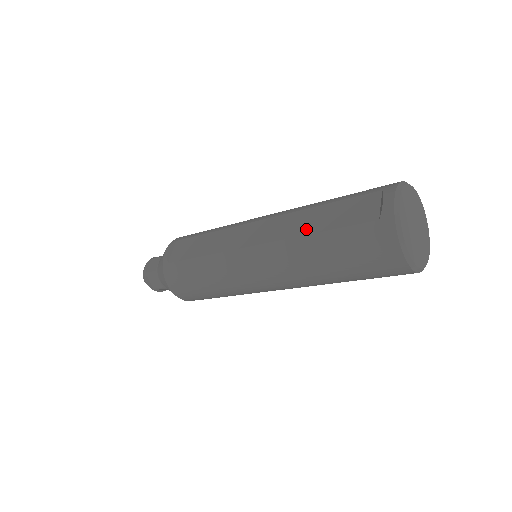
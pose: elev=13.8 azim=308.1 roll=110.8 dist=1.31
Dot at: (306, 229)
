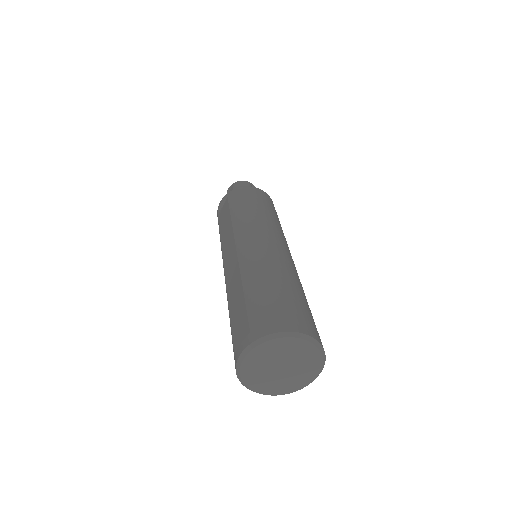
Dot at: (231, 300)
